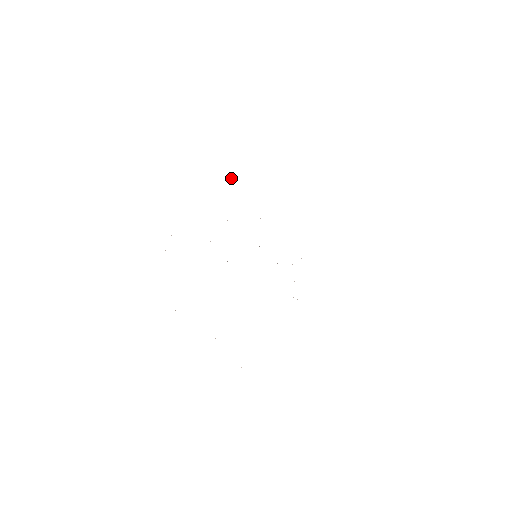
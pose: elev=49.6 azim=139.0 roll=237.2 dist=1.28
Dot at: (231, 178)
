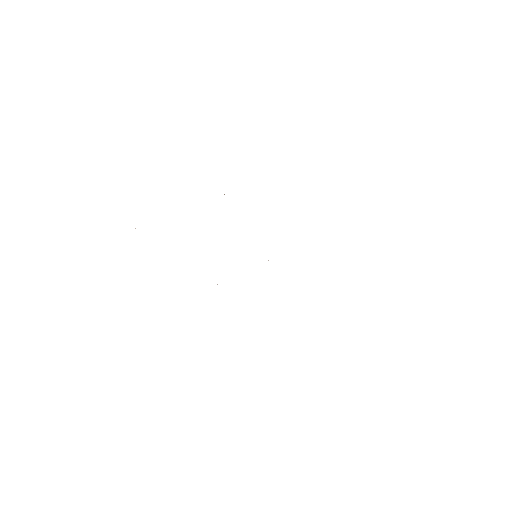
Dot at: occluded
